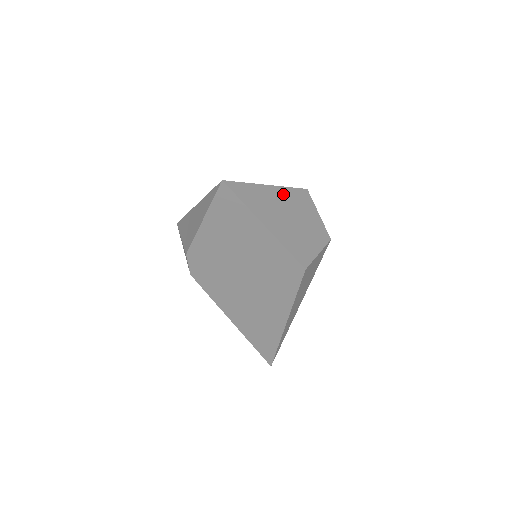
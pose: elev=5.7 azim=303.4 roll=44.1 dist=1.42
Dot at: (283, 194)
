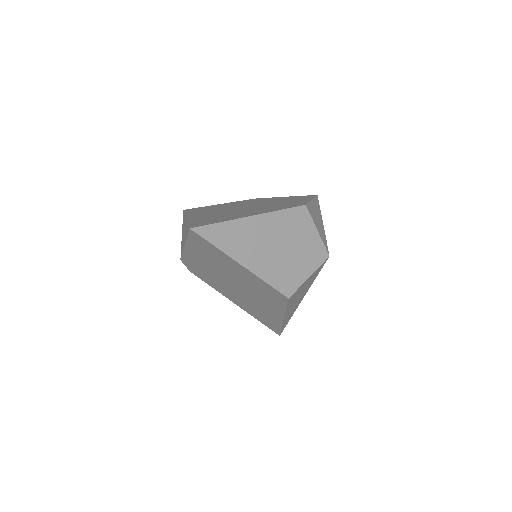
Dot at: (270, 221)
